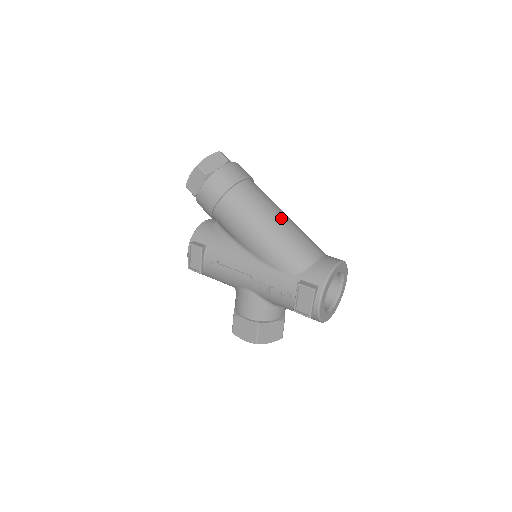
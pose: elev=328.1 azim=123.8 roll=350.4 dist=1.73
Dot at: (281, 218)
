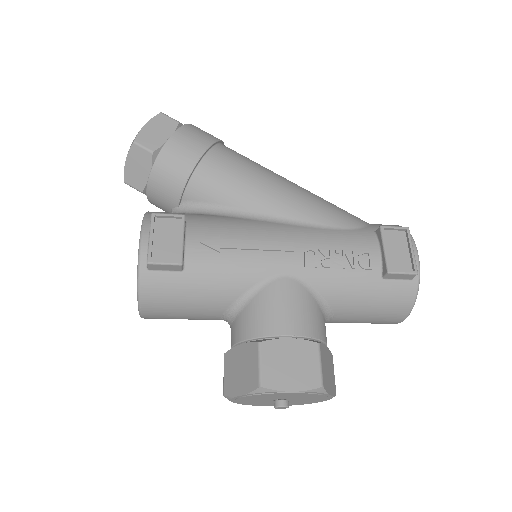
Dot at: occluded
